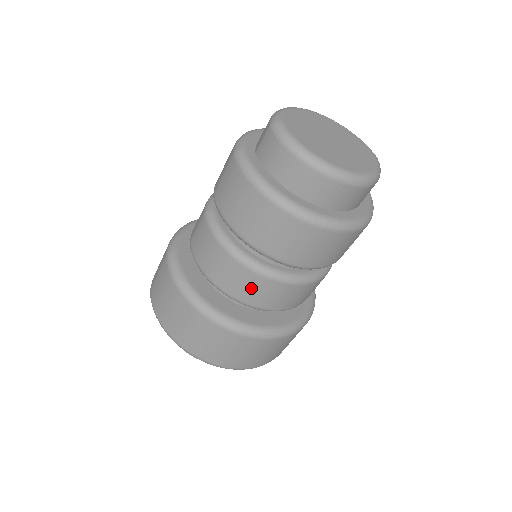
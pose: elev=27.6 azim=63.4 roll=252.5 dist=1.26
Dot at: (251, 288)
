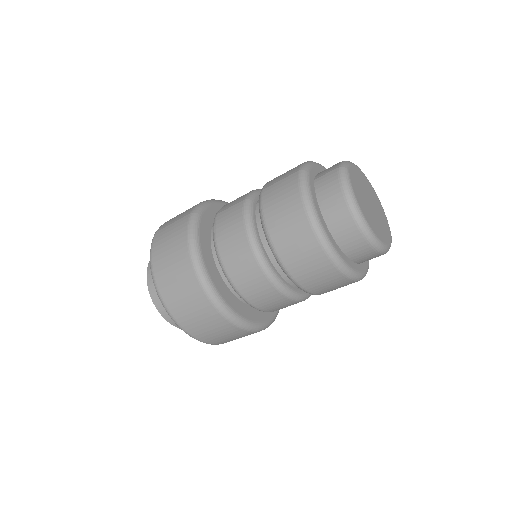
Dot at: (247, 275)
